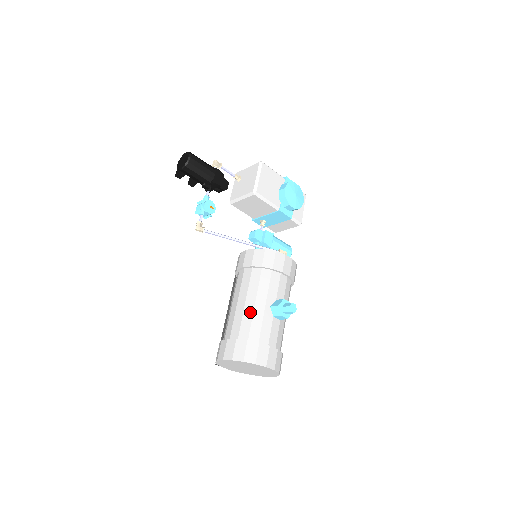
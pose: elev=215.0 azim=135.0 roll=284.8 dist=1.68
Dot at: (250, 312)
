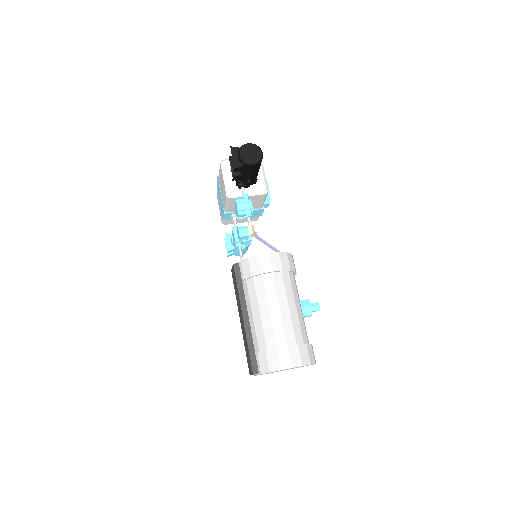
Dot at: (296, 316)
